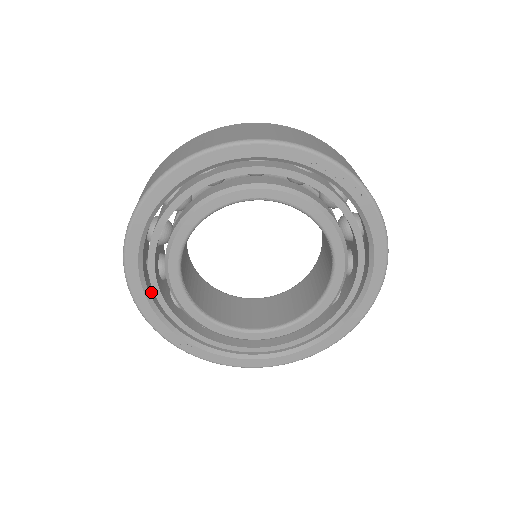
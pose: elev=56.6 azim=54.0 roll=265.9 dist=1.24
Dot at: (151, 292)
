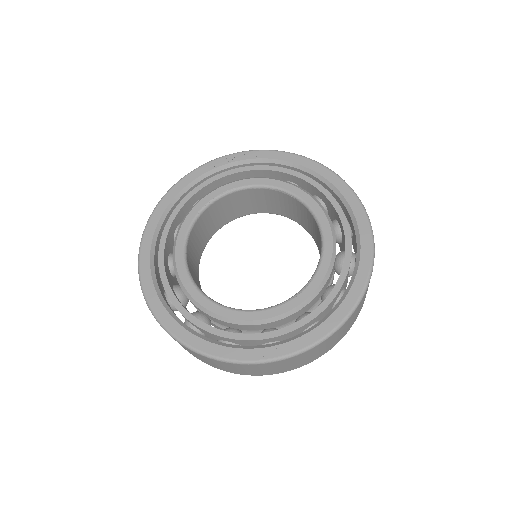
Dot at: (198, 334)
